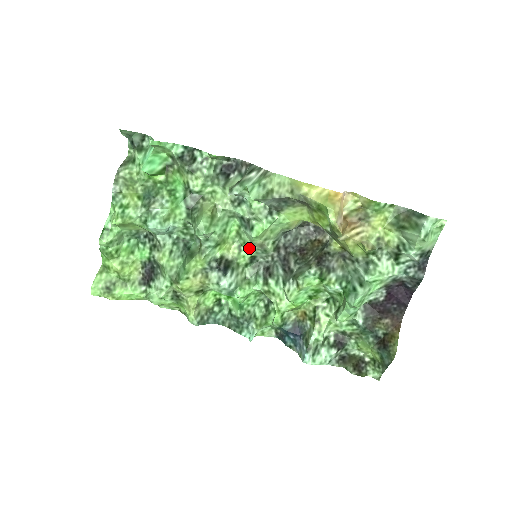
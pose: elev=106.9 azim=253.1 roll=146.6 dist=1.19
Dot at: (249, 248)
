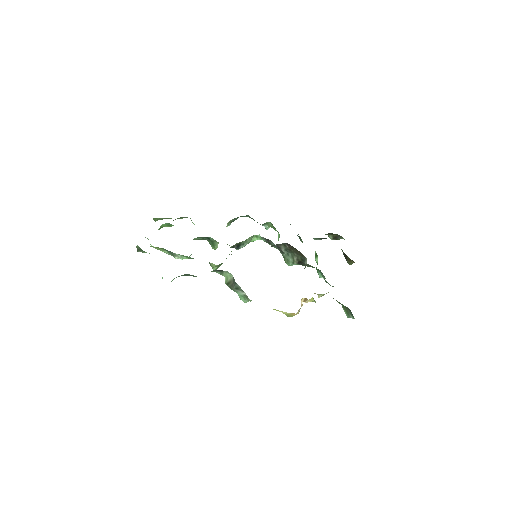
Dot at: occluded
